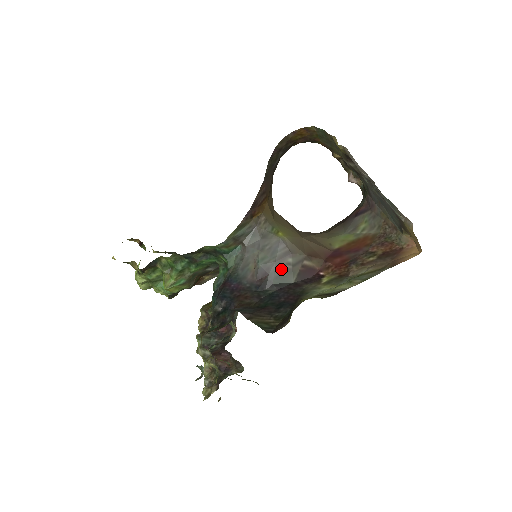
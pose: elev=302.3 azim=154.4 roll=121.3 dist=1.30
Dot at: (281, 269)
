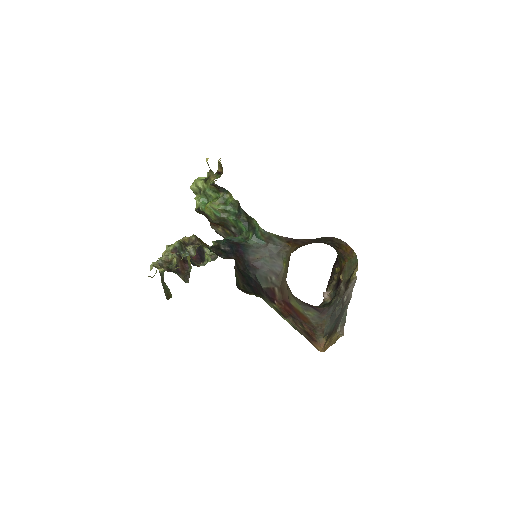
Dot at: (266, 275)
